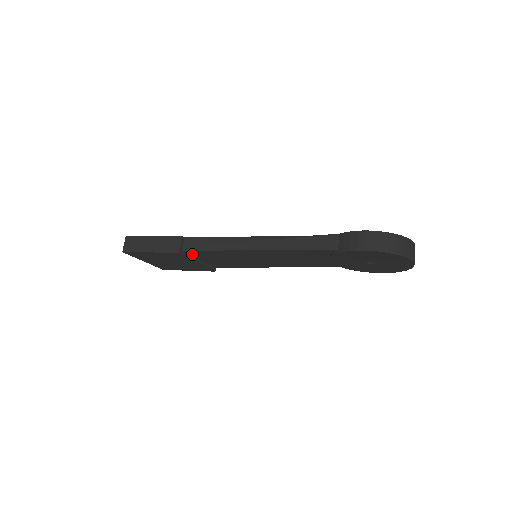
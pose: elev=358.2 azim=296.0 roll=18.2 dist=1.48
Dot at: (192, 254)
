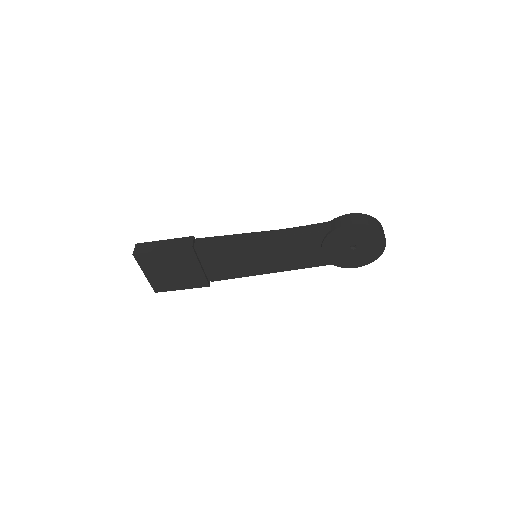
Dot at: (200, 254)
